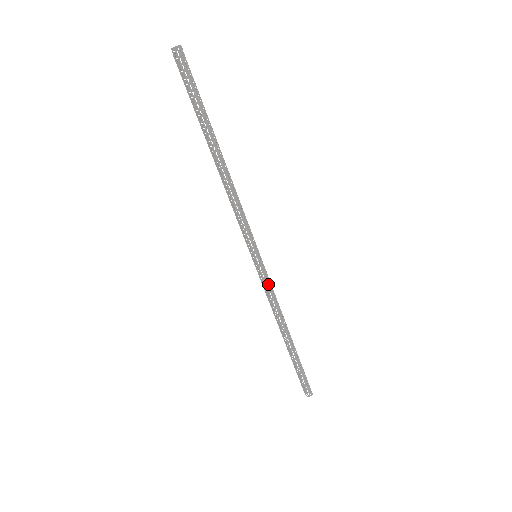
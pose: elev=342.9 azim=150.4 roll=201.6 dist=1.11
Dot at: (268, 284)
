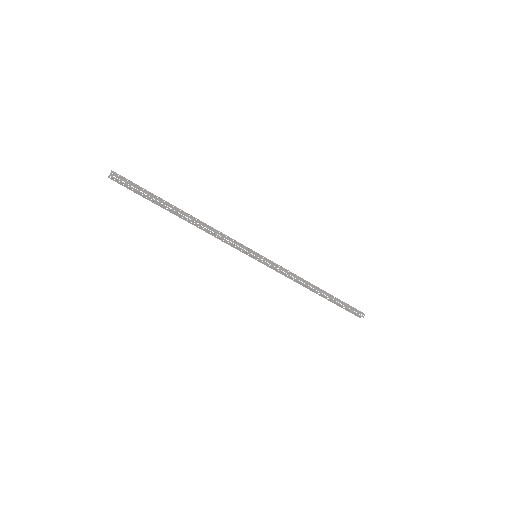
Dot at: (278, 267)
